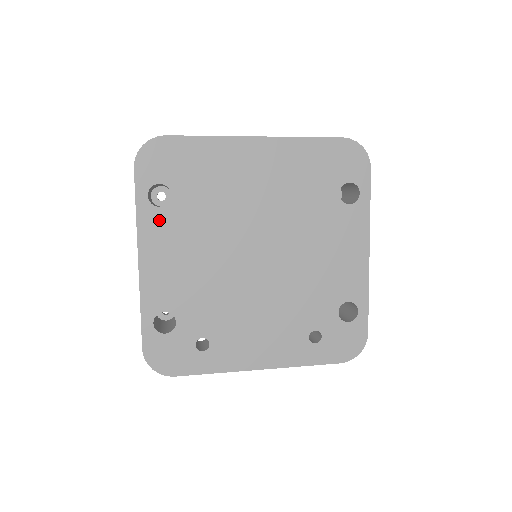
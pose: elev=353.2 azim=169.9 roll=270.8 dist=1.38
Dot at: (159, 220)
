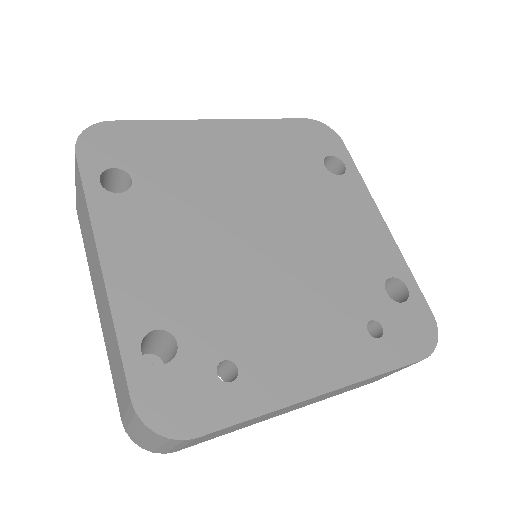
Dot at: (121, 208)
